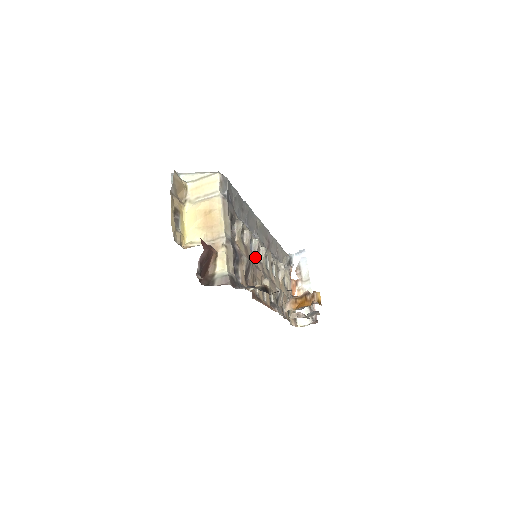
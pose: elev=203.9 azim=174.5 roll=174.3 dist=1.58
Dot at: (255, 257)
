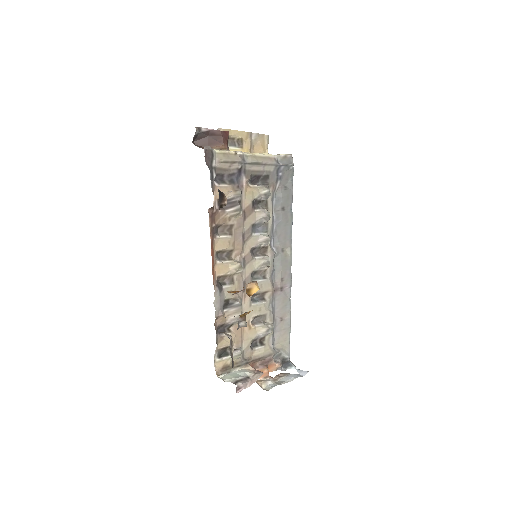
Dot at: (252, 239)
